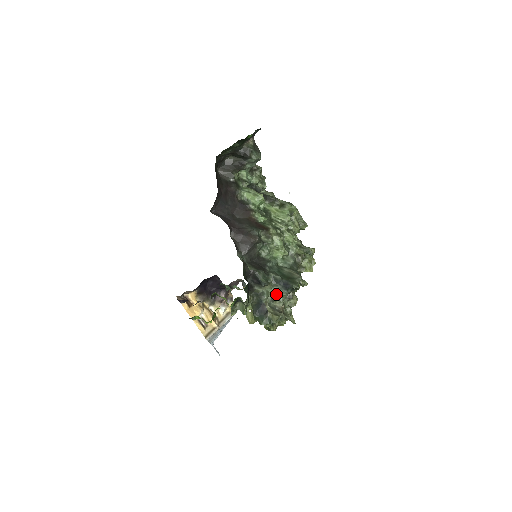
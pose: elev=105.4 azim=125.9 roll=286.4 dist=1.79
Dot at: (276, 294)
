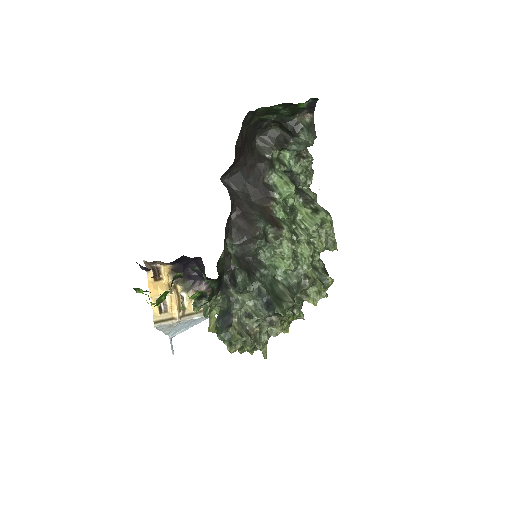
Dot at: (253, 309)
